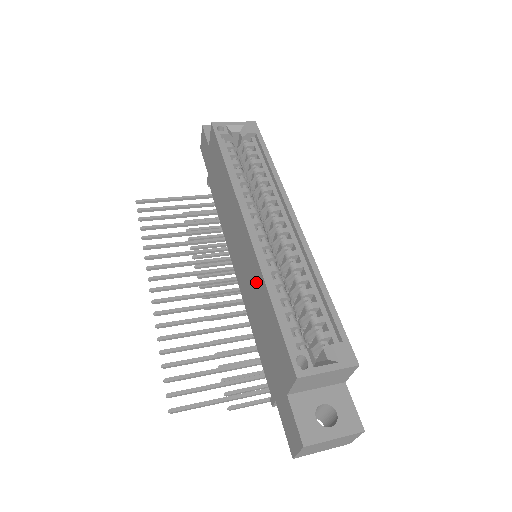
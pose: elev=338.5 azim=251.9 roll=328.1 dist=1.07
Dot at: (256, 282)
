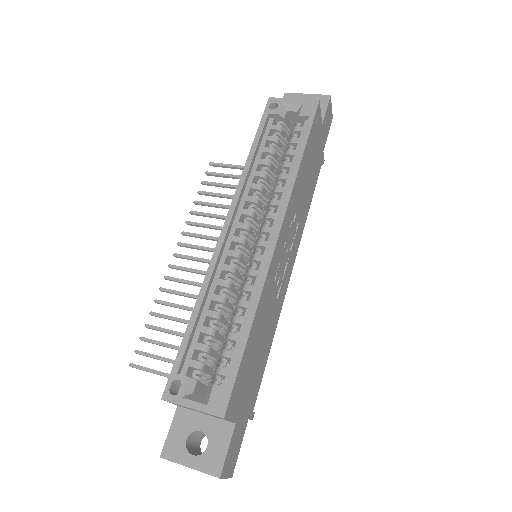
Dot at: occluded
